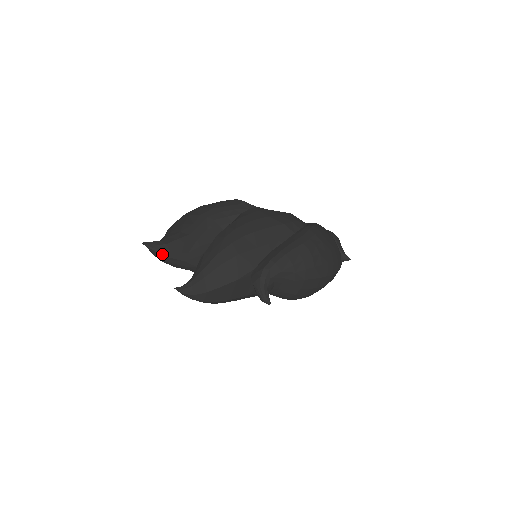
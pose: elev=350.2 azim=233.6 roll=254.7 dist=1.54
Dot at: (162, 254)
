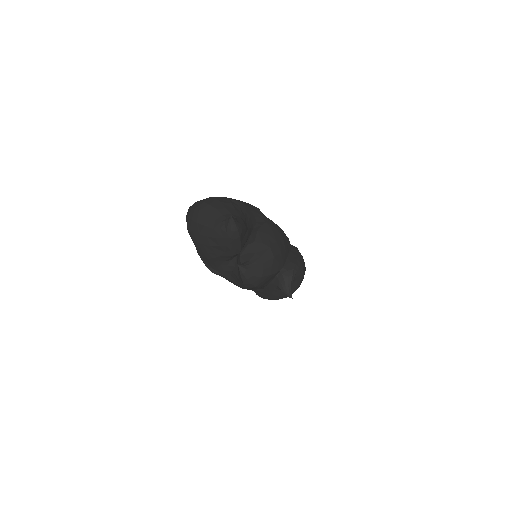
Dot at: (238, 232)
